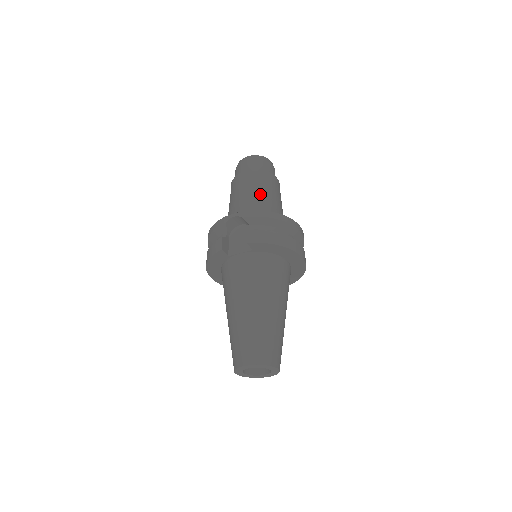
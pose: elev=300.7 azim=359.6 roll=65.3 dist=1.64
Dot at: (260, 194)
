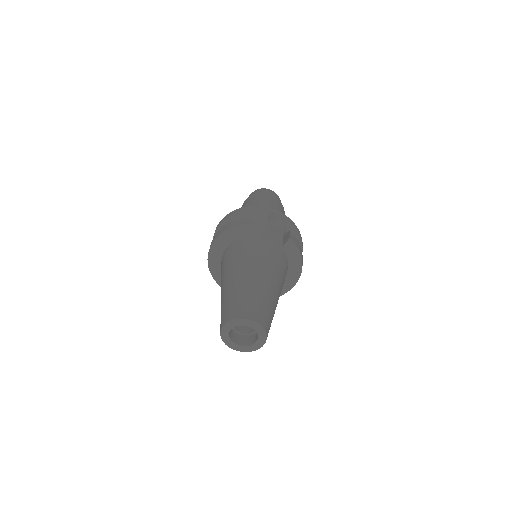
Dot at: occluded
